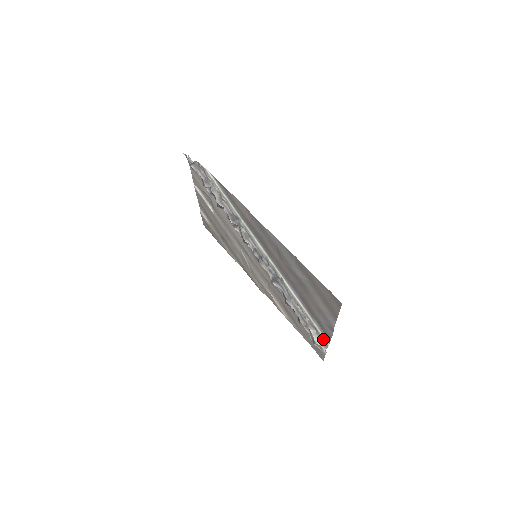
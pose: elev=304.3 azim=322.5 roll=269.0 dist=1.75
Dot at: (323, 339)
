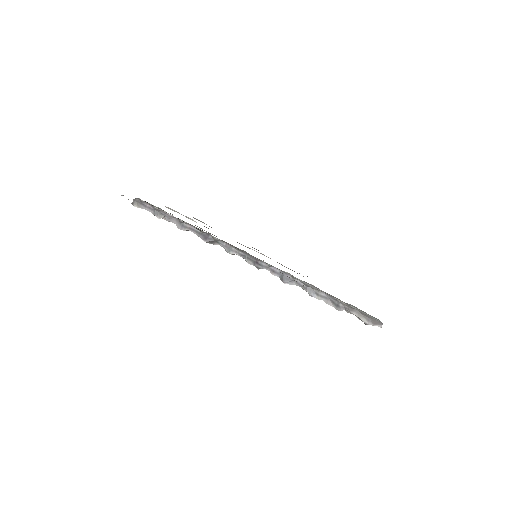
Dot at: (372, 318)
